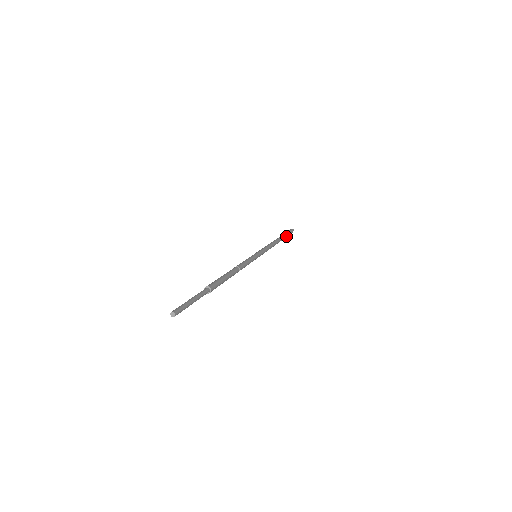
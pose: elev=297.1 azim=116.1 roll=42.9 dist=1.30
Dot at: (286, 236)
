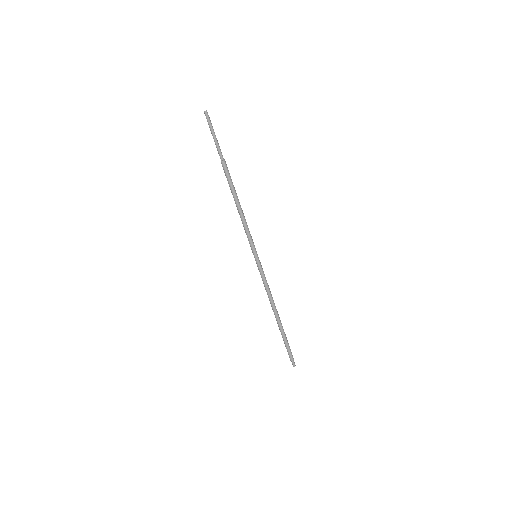
Dot at: (286, 337)
